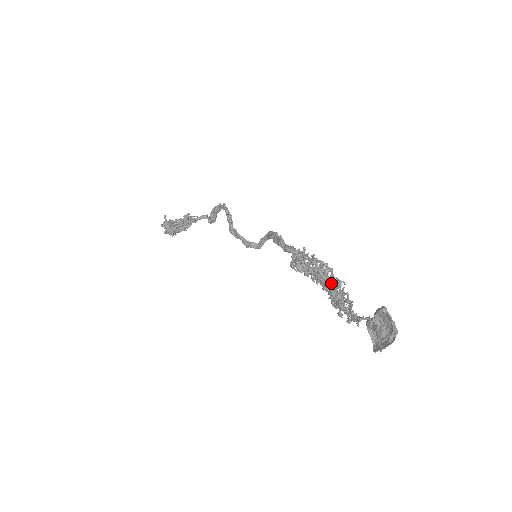
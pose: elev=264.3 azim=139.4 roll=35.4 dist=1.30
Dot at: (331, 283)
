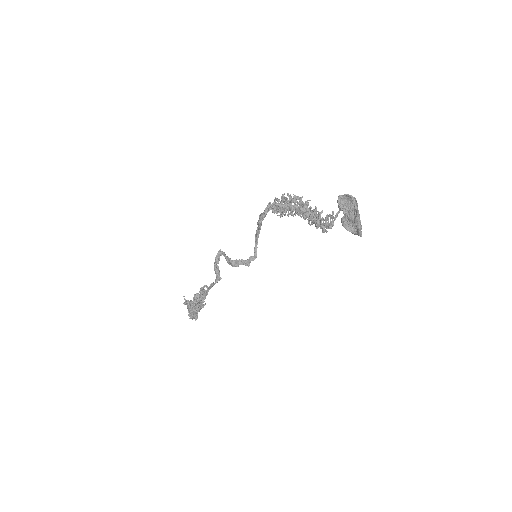
Dot at: (300, 198)
